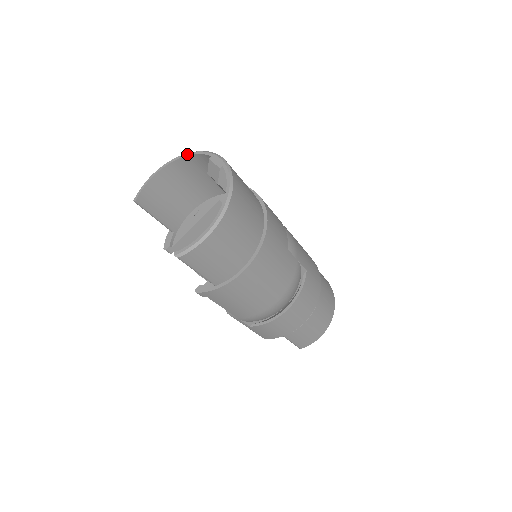
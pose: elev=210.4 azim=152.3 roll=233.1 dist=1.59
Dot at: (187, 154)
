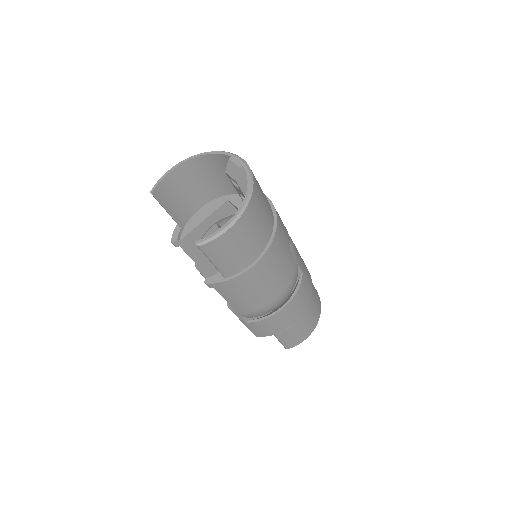
Dot at: (206, 153)
